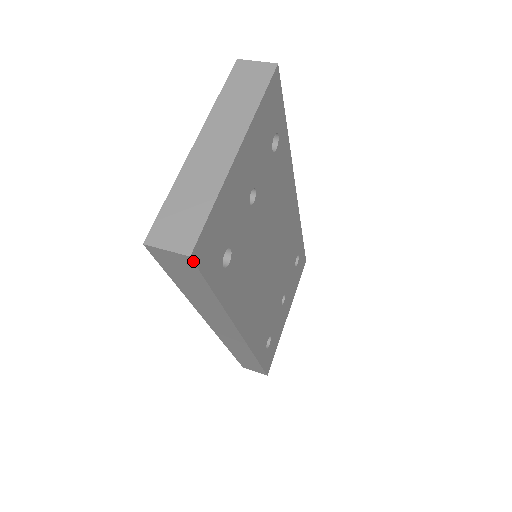
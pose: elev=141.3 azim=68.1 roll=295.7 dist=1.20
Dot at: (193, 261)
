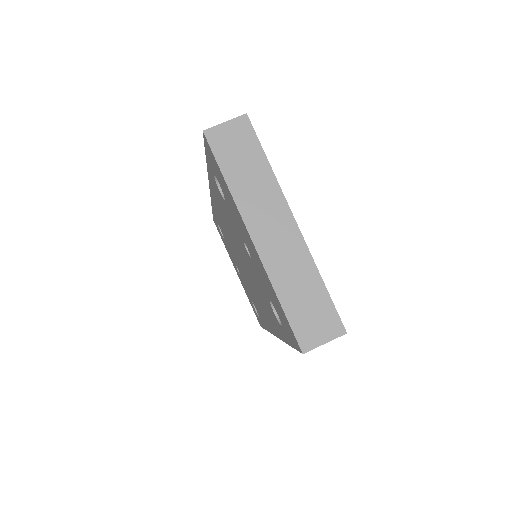
Dot at: (344, 333)
